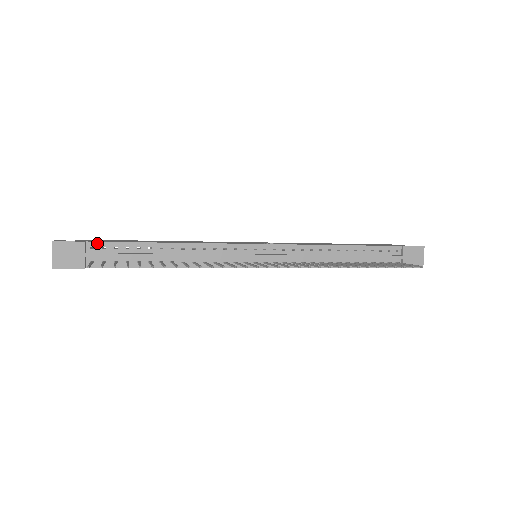
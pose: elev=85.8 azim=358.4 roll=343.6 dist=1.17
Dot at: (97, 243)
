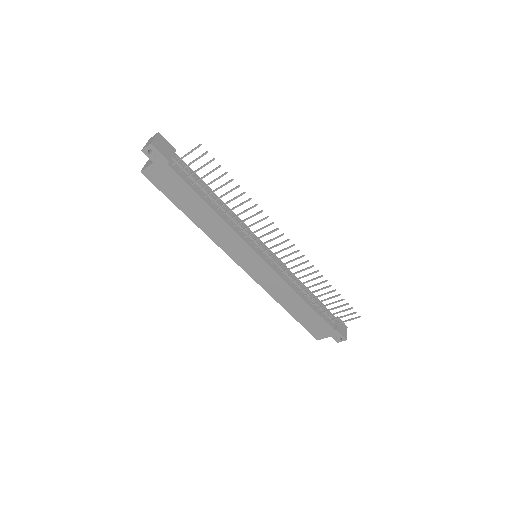
Dot at: occluded
